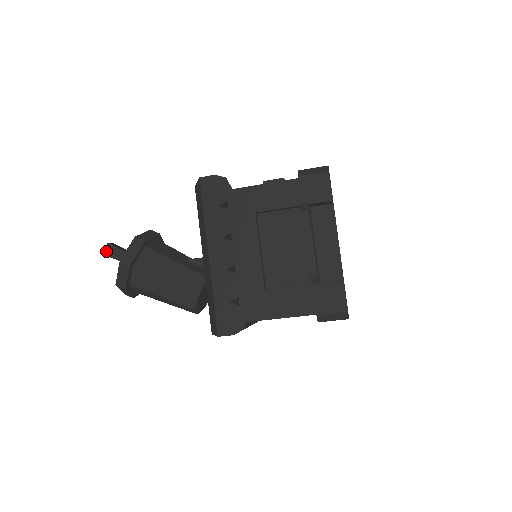
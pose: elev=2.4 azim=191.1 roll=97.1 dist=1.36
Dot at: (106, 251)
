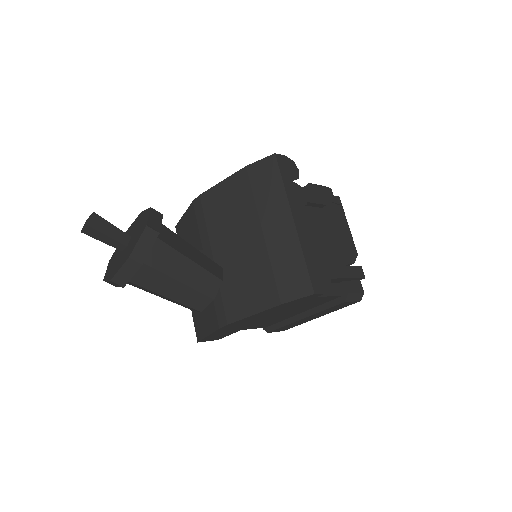
Dot at: (91, 221)
